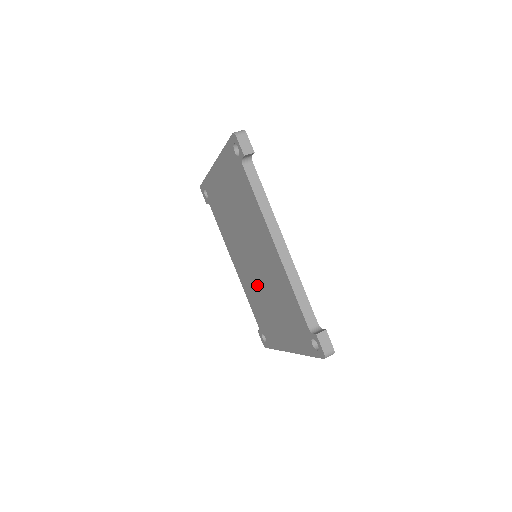
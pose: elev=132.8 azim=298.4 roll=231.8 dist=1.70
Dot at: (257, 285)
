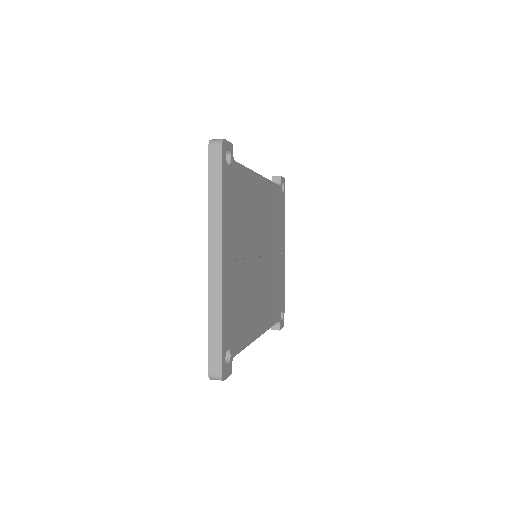
Dot at: occluded
